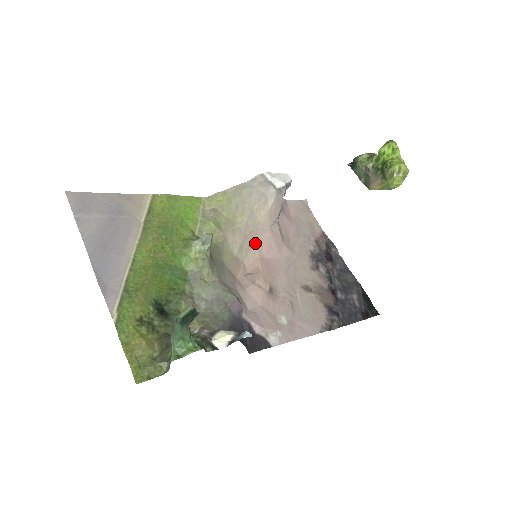
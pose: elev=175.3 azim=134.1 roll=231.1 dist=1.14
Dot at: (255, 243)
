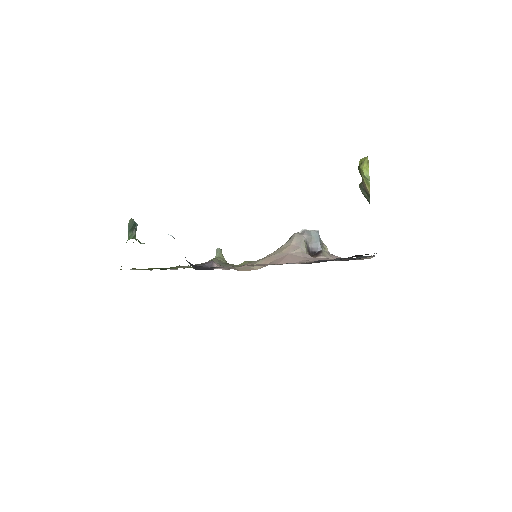
Dot at: (272, 261)
